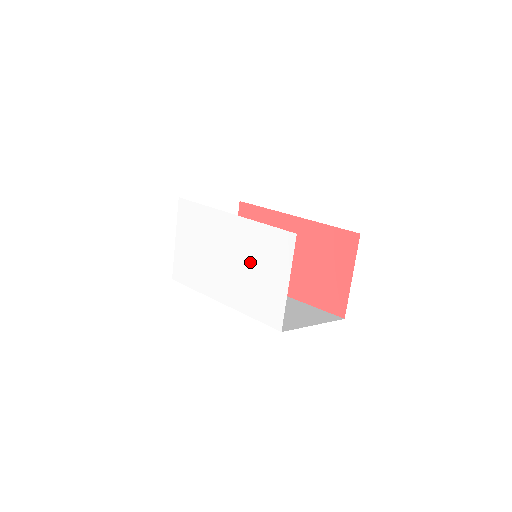
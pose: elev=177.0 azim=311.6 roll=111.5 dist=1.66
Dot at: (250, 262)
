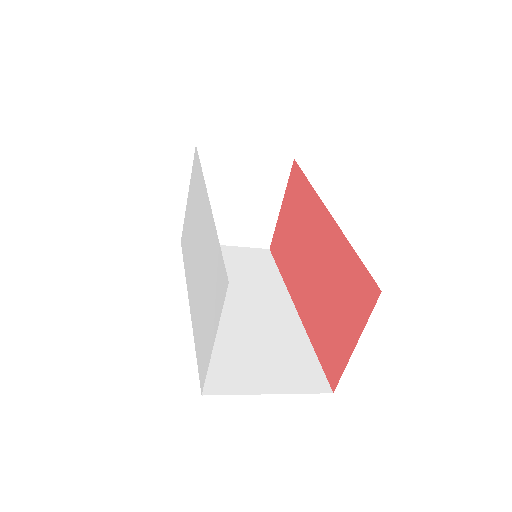
Dot at: (205, 279)
